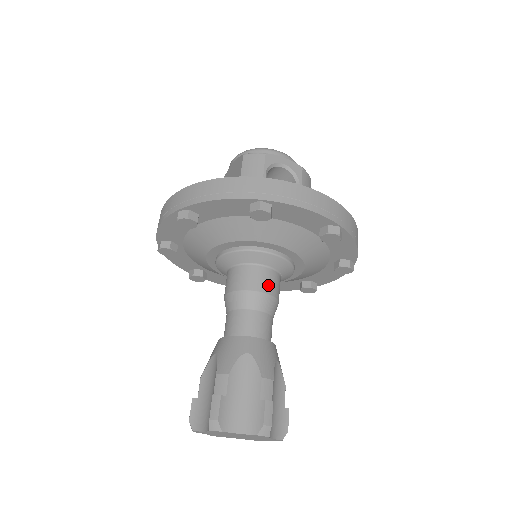
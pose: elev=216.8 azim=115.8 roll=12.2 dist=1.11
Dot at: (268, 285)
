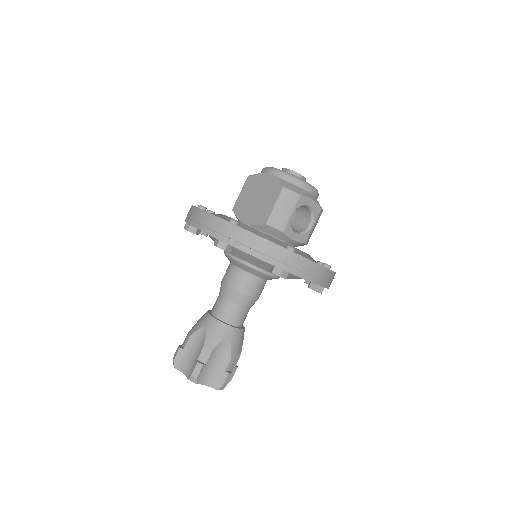
Dot at: (257, 292)
